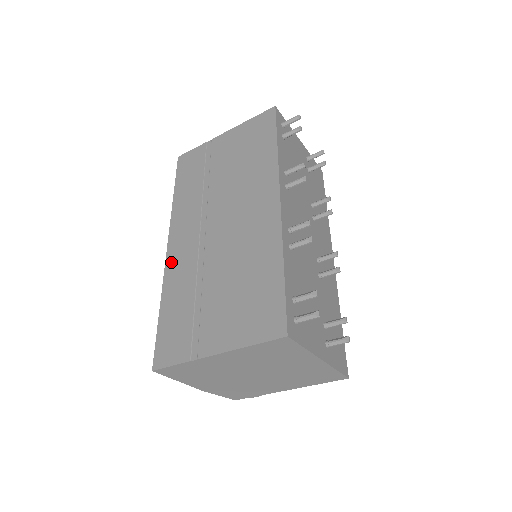
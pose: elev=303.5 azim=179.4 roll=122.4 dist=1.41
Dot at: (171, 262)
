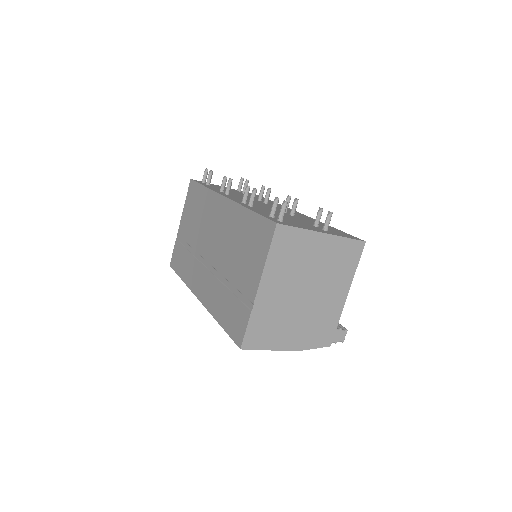
Dot at: (205, 300)
